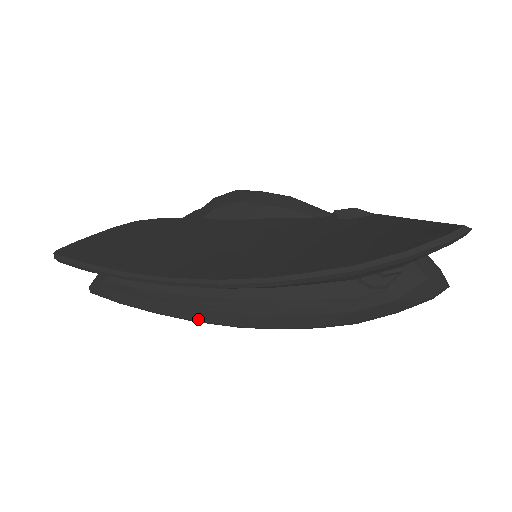
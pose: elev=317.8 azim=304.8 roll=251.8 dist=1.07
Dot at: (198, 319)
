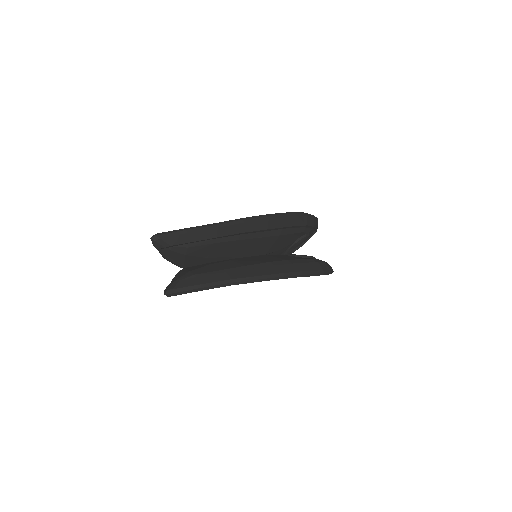
Dot at: (260, 274)
